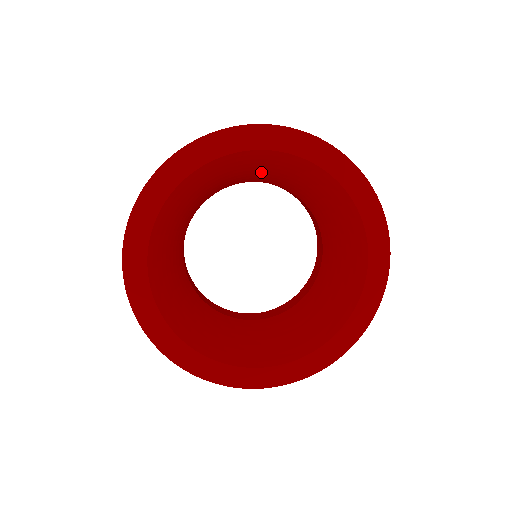
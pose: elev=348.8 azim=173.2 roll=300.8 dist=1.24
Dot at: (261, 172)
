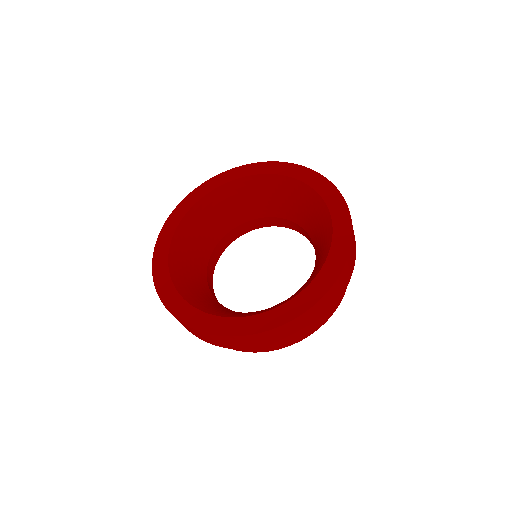
Dot at: (209, 227)
